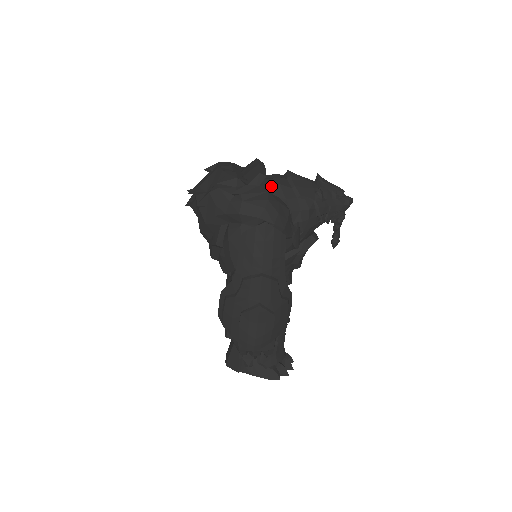
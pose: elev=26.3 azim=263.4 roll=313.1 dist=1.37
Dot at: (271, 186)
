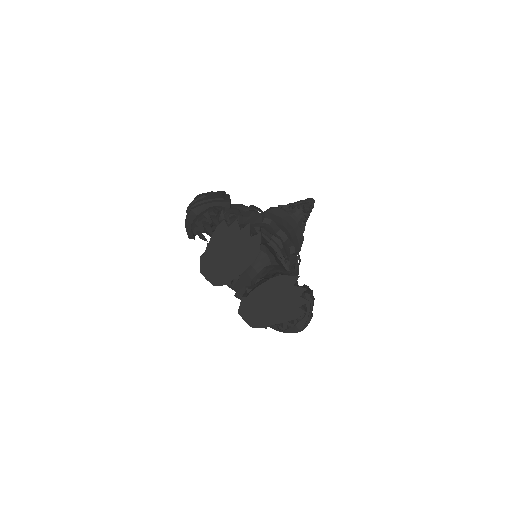
Dot at: occluded
